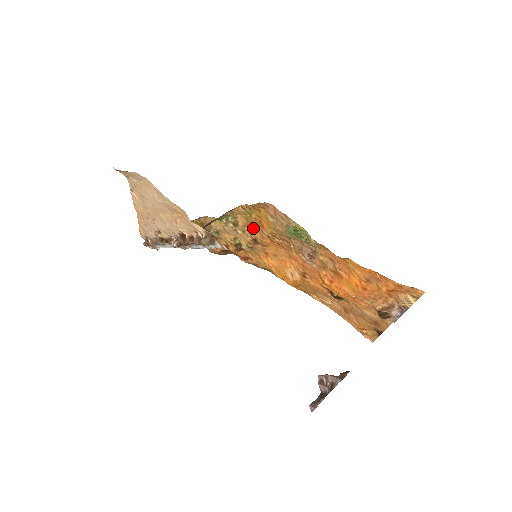
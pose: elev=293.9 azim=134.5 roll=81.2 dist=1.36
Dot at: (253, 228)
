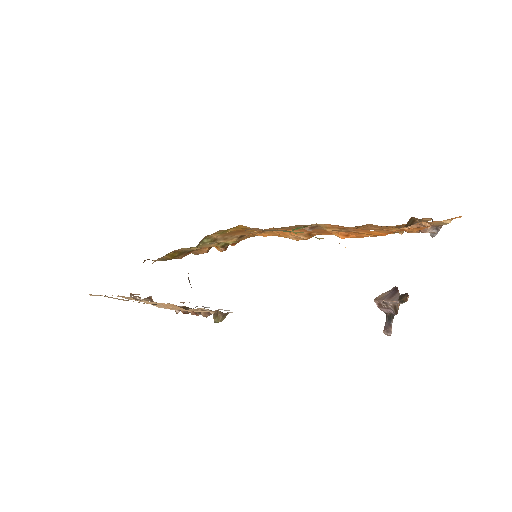
Dot at: (234, 234)
